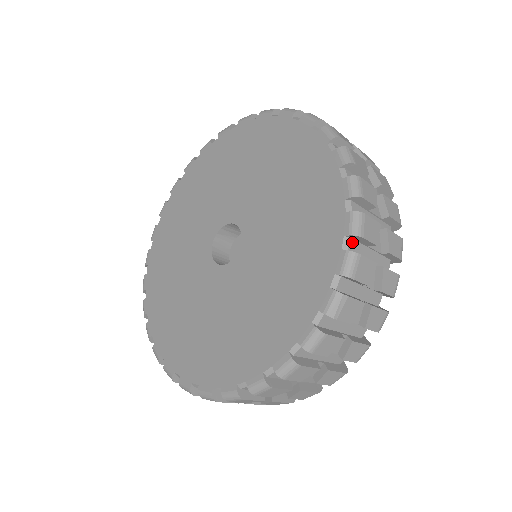
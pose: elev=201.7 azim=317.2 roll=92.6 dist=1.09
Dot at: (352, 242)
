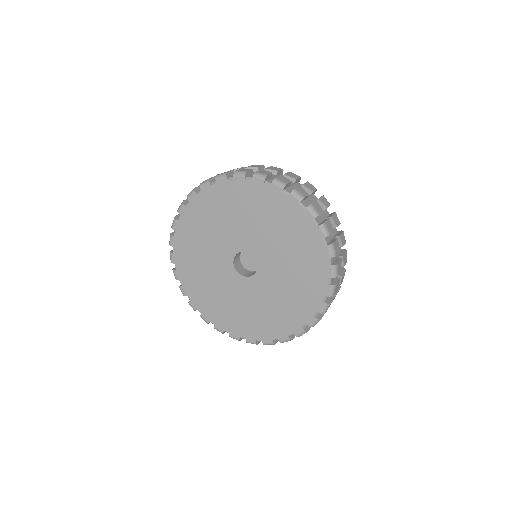
Dot at: occluded
